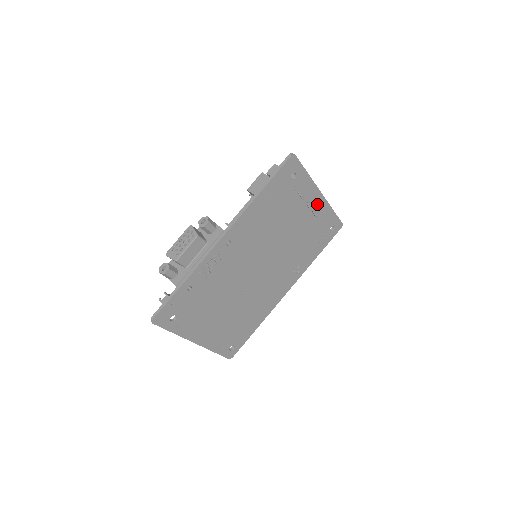
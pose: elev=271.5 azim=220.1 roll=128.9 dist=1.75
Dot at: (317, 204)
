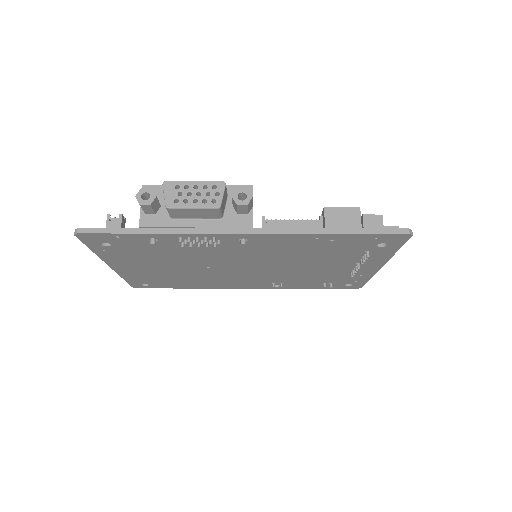
Dot at: (366, 269)
